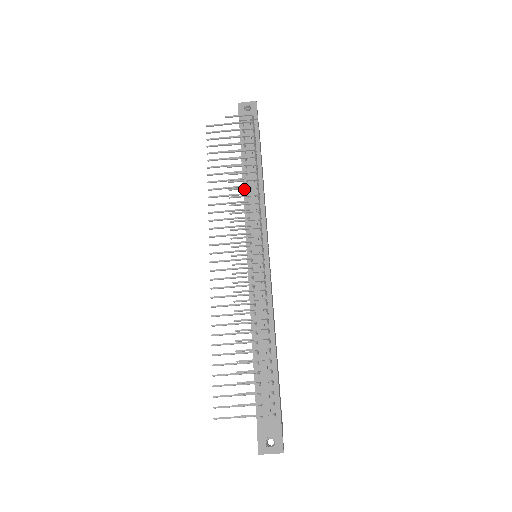
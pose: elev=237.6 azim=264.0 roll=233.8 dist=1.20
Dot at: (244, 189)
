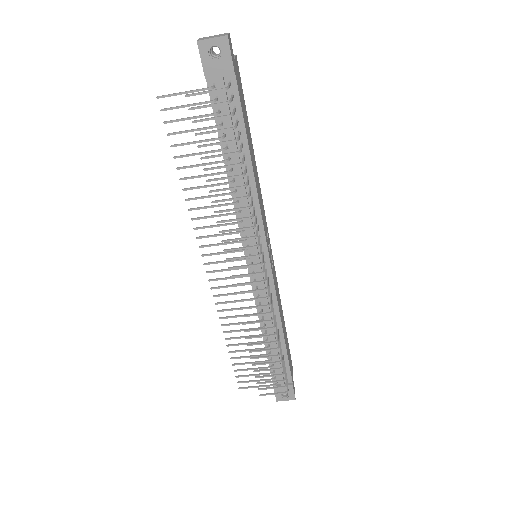
Dot at: (231, 190)
